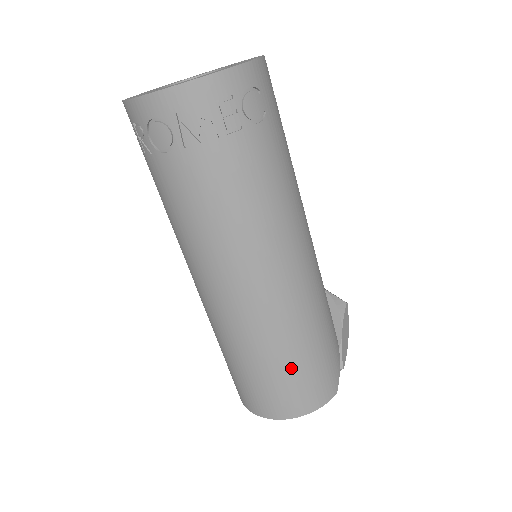
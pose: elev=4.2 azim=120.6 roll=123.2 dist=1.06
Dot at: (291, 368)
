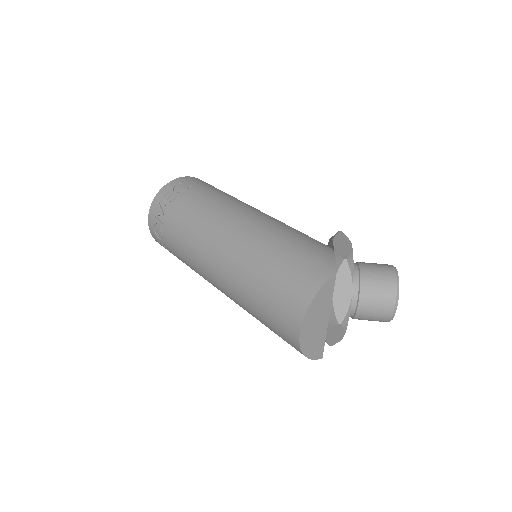
Dot at: (272, 275)
